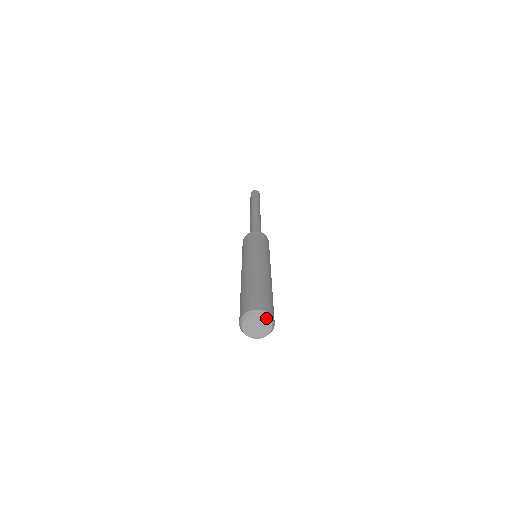
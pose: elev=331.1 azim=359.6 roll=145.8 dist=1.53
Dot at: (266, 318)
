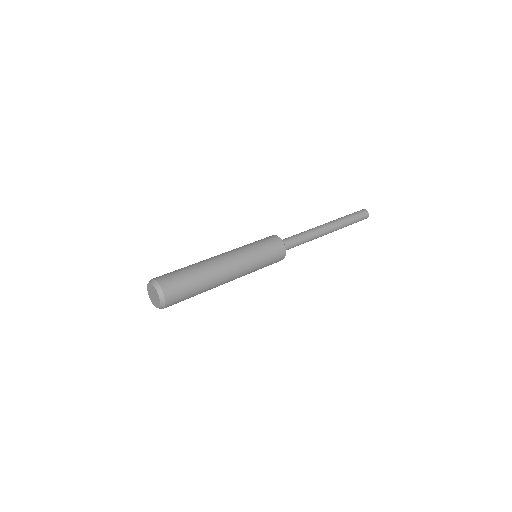
Dot at: (153, 286)
